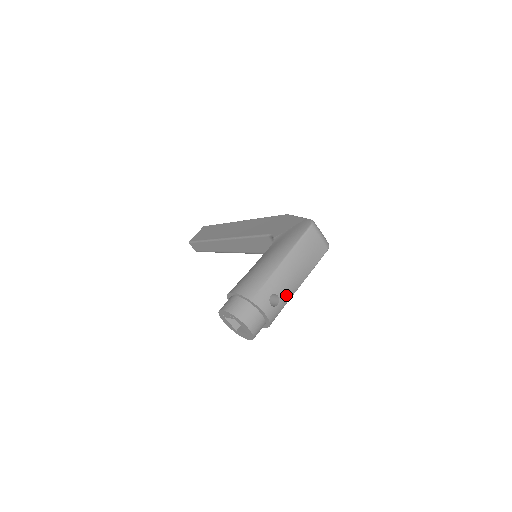
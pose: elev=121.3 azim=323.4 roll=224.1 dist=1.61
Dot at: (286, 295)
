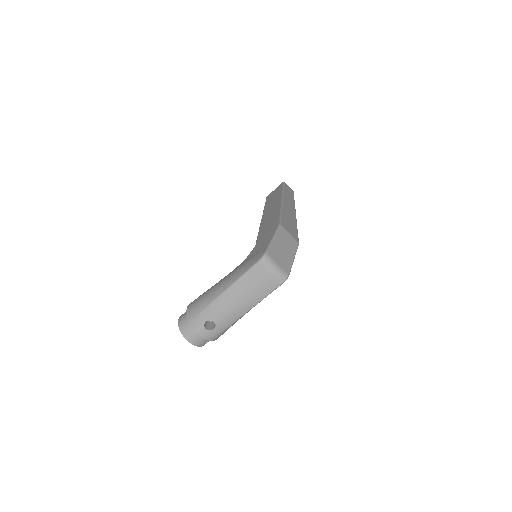
Dot at: (225, 322)
